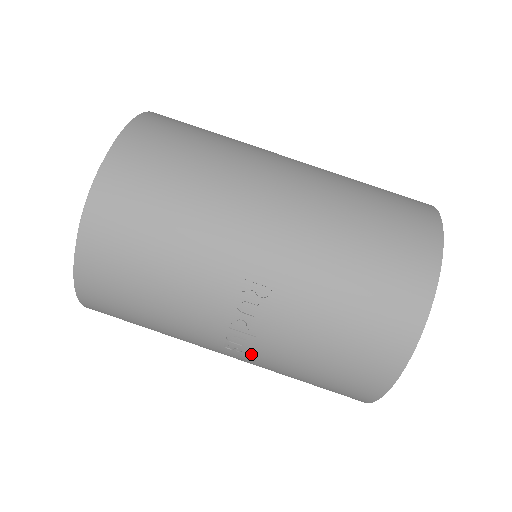
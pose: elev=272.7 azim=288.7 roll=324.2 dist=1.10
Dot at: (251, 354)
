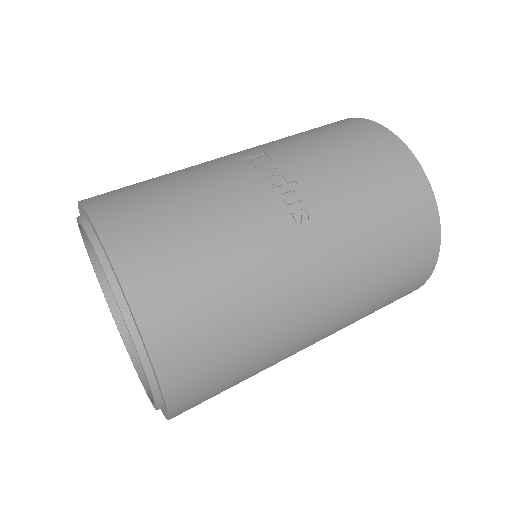
Dot at: (316, 211)
